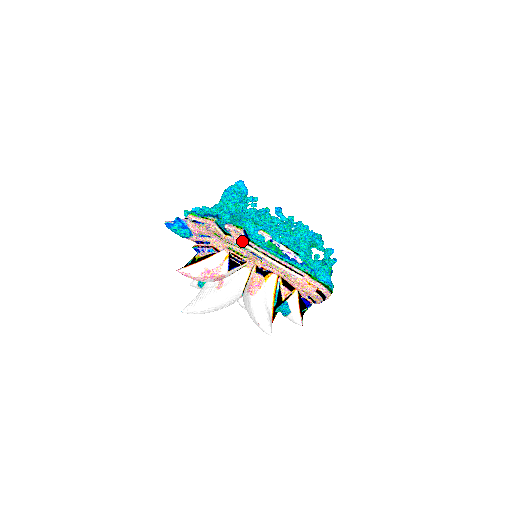
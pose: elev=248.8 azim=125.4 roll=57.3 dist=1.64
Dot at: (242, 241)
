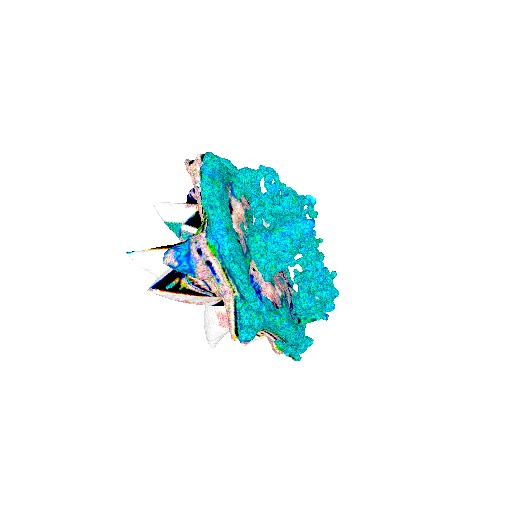
Dot at: occluded
